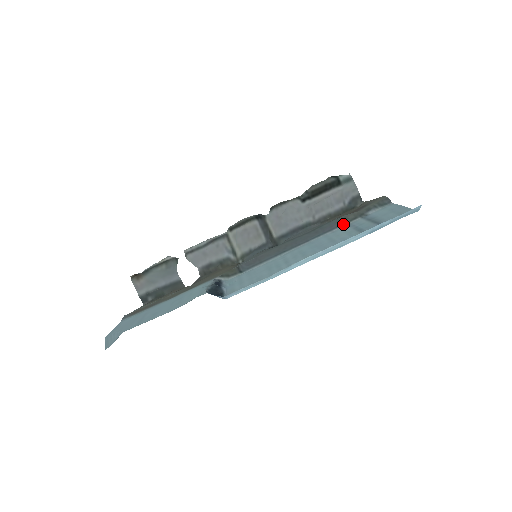
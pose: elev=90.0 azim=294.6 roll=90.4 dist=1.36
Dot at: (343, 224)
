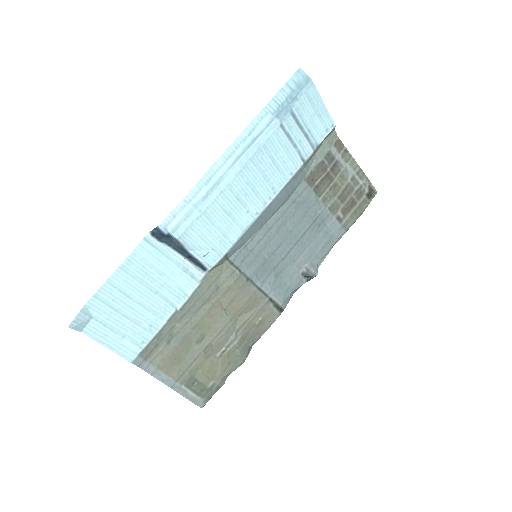
Dot at: (302, 167)
